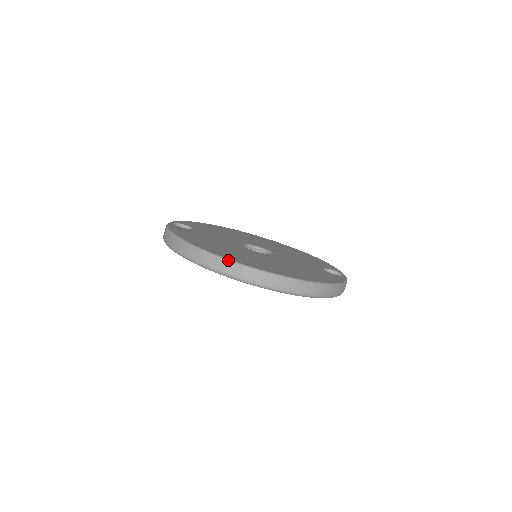
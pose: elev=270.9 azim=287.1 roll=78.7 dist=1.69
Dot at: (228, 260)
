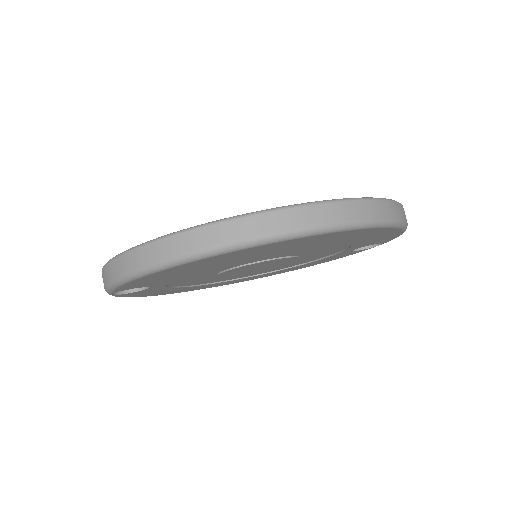
Dot at: (261, 211)
